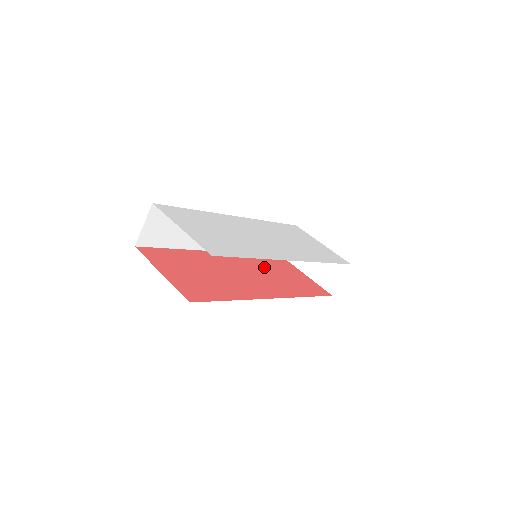
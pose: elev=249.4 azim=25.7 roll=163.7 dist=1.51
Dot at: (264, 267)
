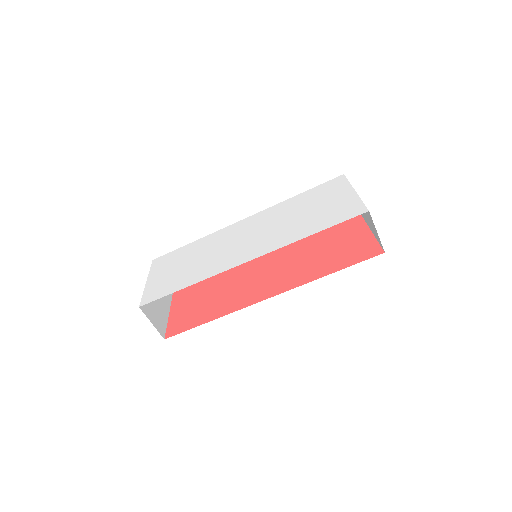
Dot at: (304, 249)
